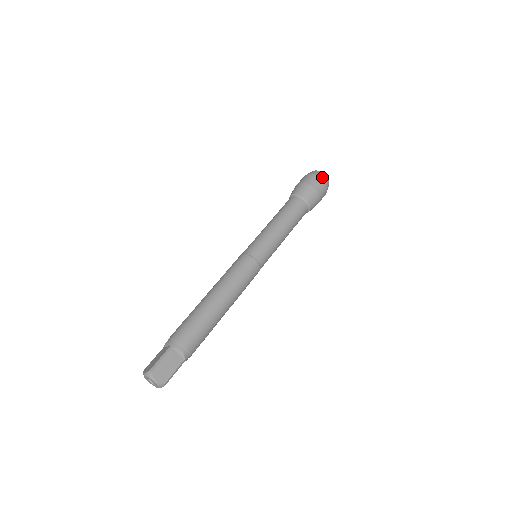
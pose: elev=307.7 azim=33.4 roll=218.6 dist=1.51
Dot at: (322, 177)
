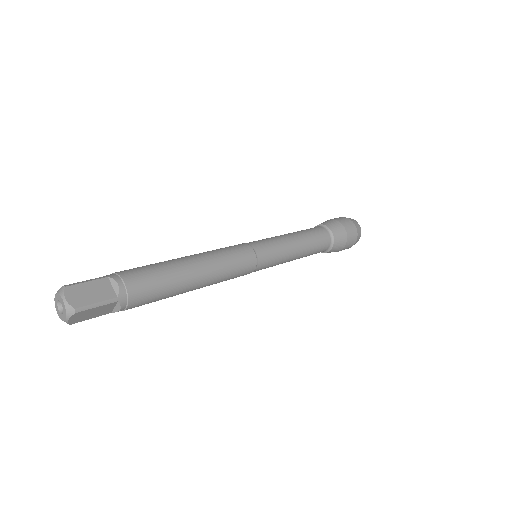
Dot at: (353, 220)
